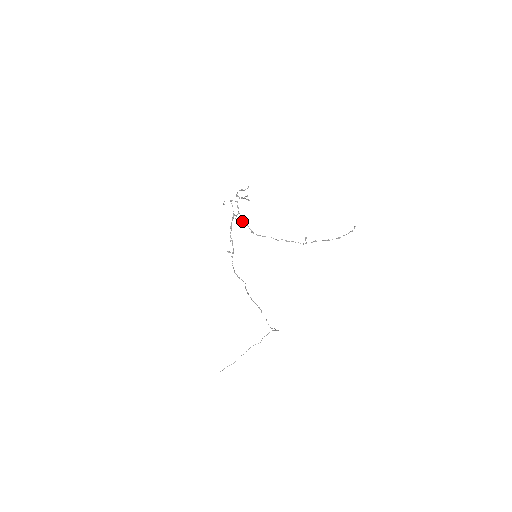
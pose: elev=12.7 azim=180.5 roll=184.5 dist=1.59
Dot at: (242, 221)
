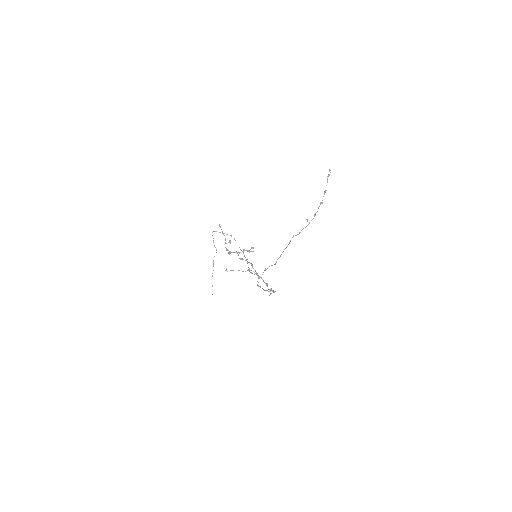
Dot at: occluded
